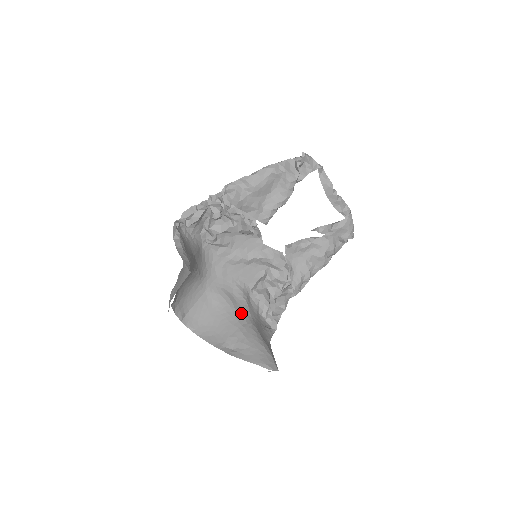
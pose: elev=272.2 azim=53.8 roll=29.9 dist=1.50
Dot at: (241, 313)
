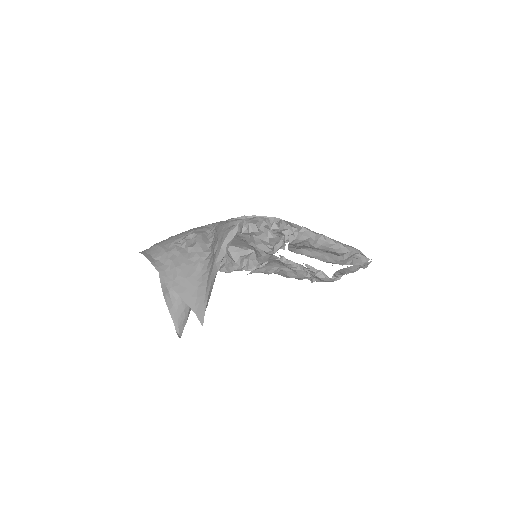
Dot at: occluded
